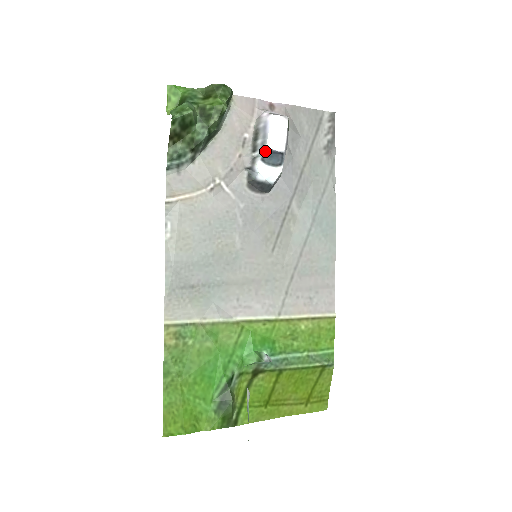
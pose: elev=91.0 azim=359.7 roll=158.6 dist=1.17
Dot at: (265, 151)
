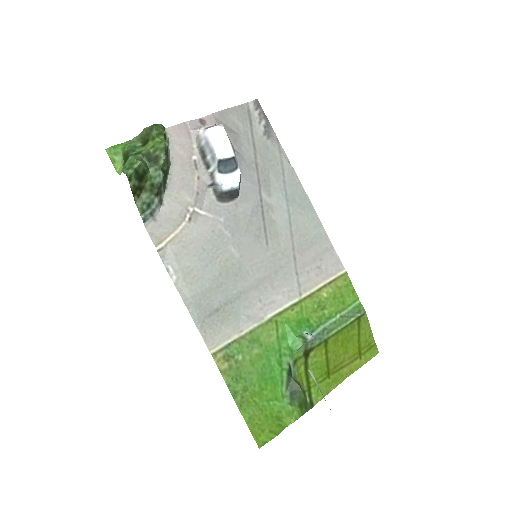
Dot at: (218, 163)
